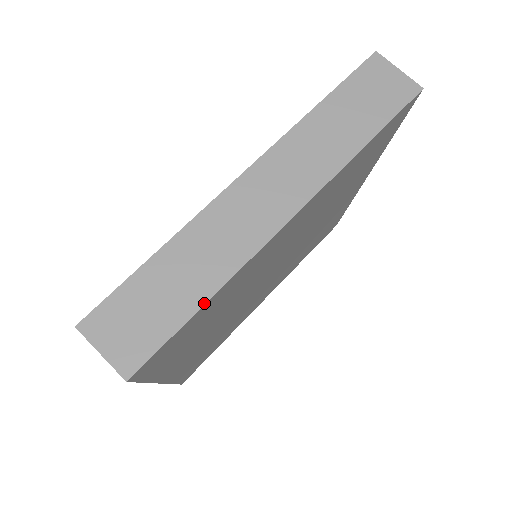
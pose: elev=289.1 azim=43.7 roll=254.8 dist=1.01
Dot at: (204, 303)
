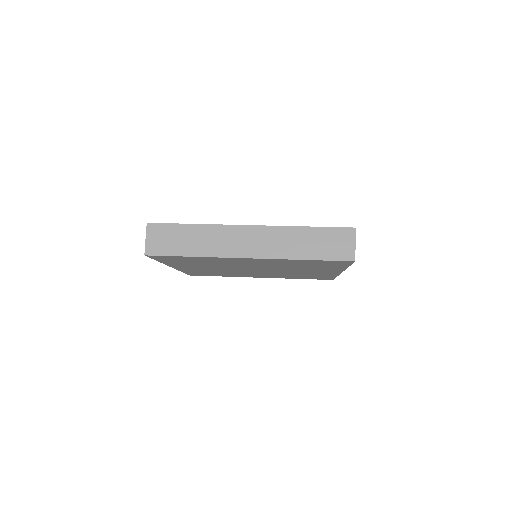
Dot at: (190, 256)
